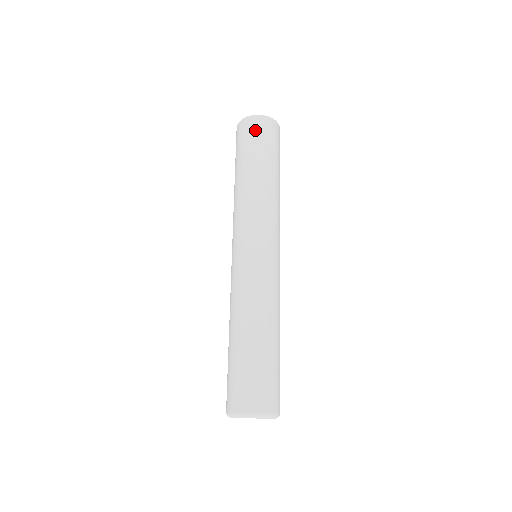
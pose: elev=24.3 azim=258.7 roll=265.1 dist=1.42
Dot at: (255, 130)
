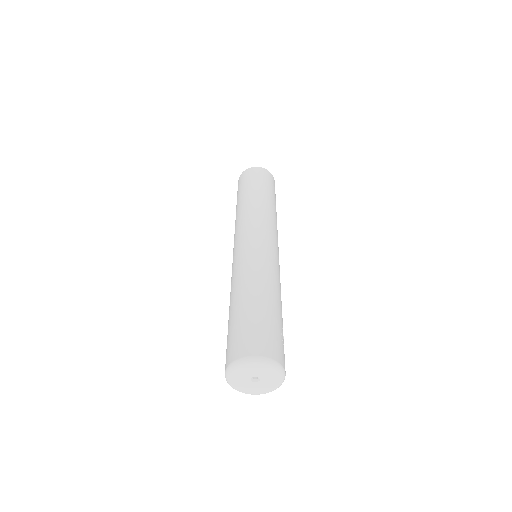
Dot at: (250, 175)
